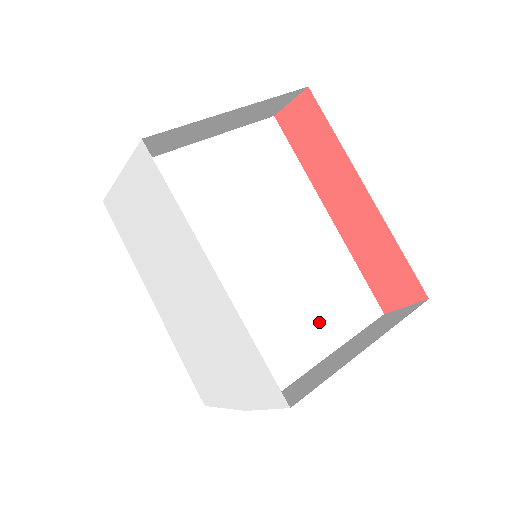
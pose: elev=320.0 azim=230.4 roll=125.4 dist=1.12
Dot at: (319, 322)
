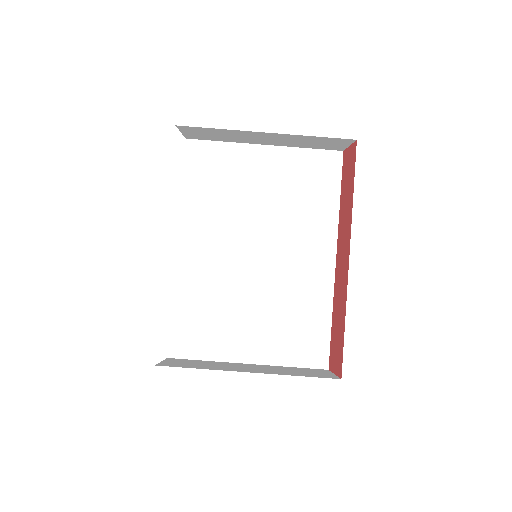
Dot at: (261, 335)
